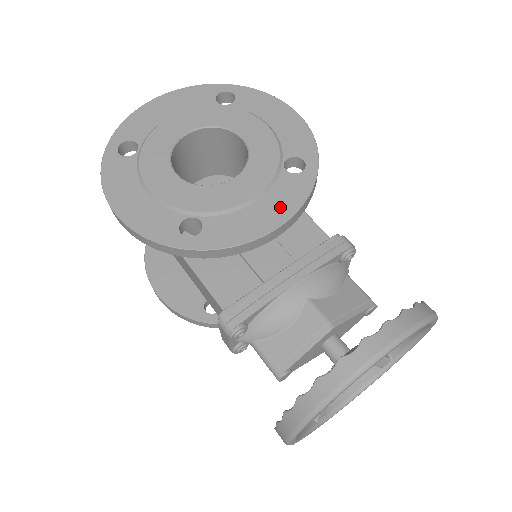
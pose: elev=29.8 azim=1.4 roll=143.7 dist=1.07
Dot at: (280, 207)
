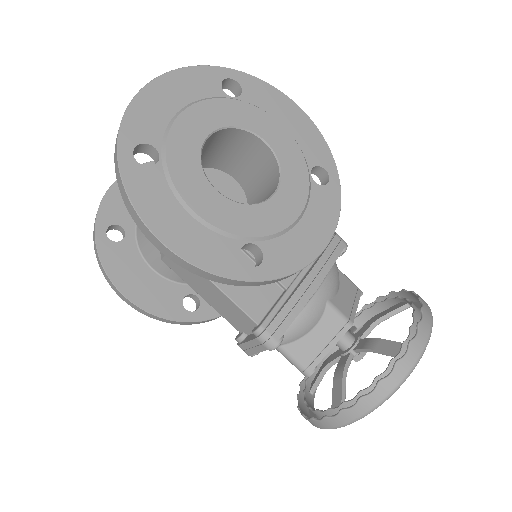
Dot at: (322, 224)
